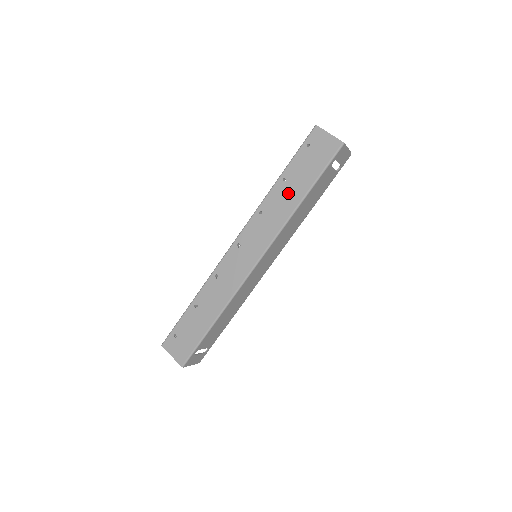
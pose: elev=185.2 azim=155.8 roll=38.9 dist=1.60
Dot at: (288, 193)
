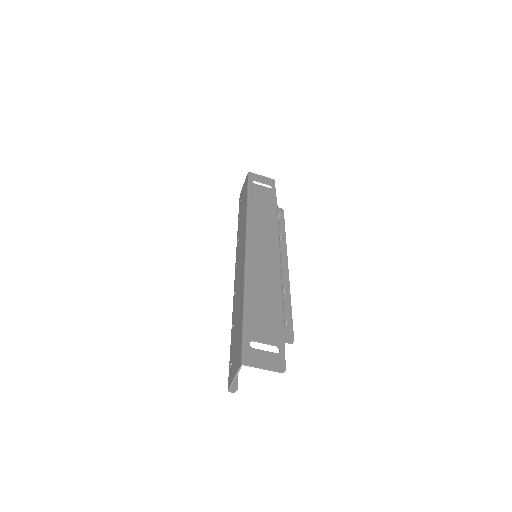
Dot at: (242, 215)
